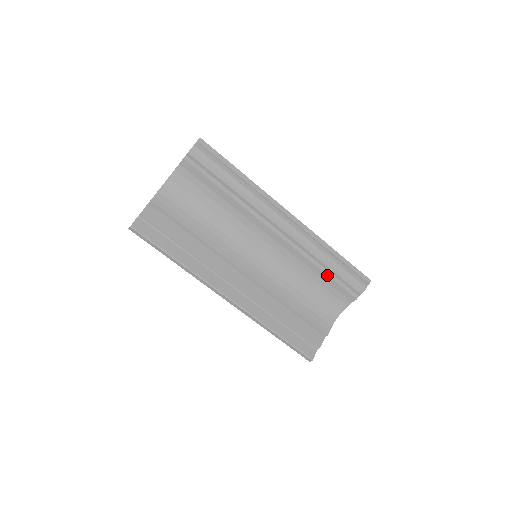
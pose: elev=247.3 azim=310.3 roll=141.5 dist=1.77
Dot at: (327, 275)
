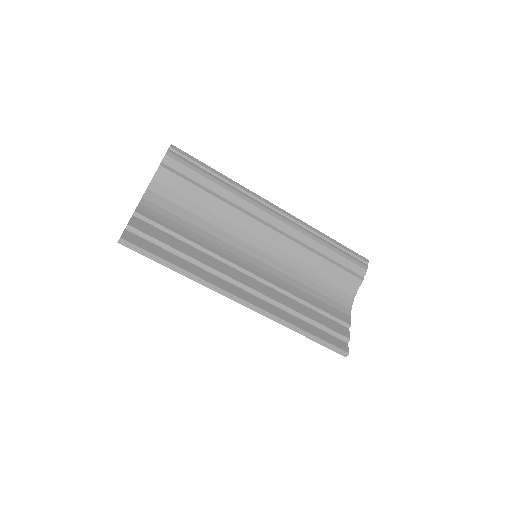
Dot at: (329, 261)
